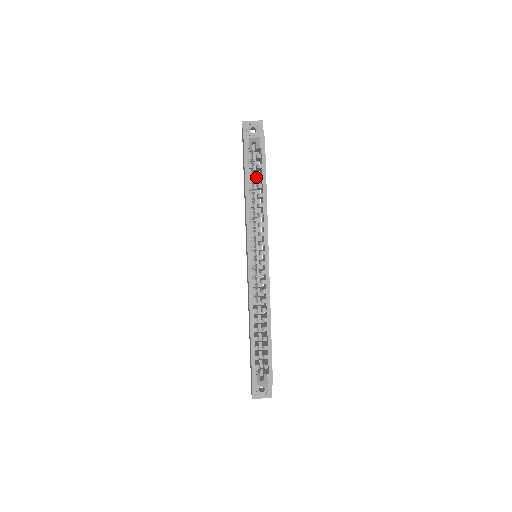
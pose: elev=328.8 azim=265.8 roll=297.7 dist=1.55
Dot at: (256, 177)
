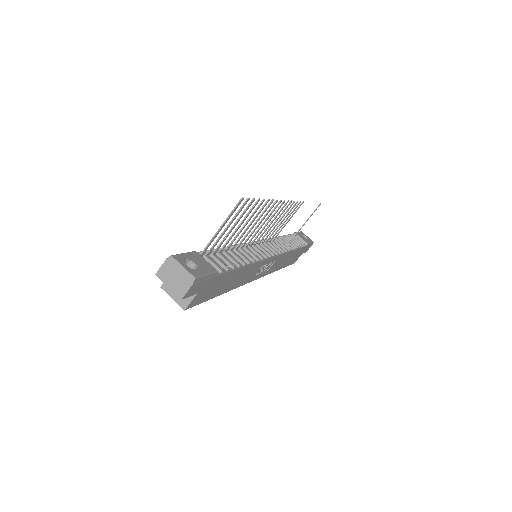
Dot at: occluded
